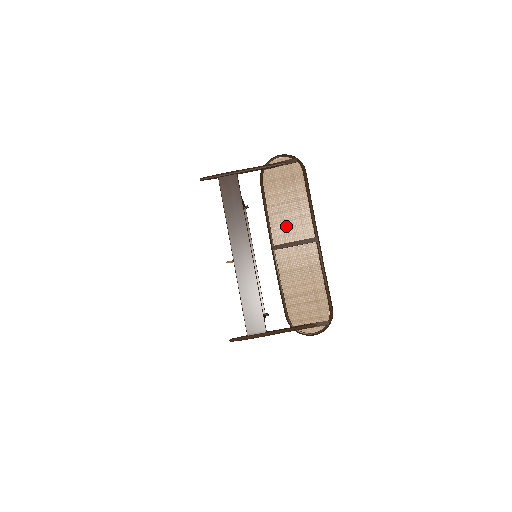
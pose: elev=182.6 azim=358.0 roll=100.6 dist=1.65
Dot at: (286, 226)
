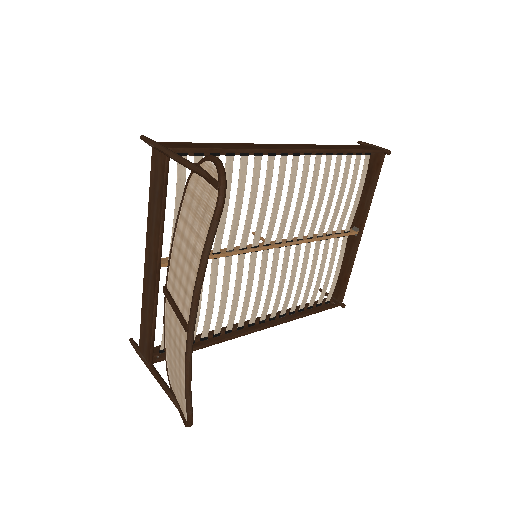
Dot at: (177, 276)
